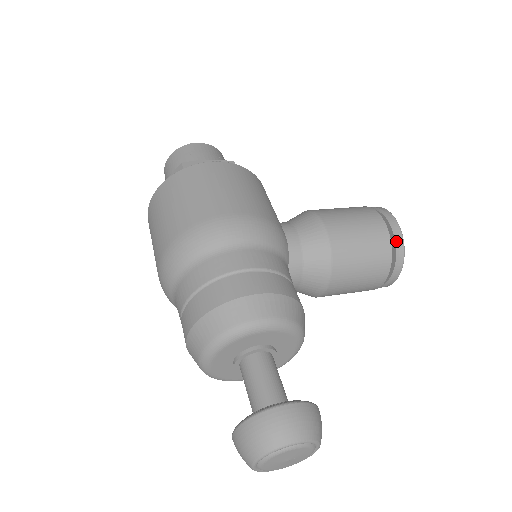
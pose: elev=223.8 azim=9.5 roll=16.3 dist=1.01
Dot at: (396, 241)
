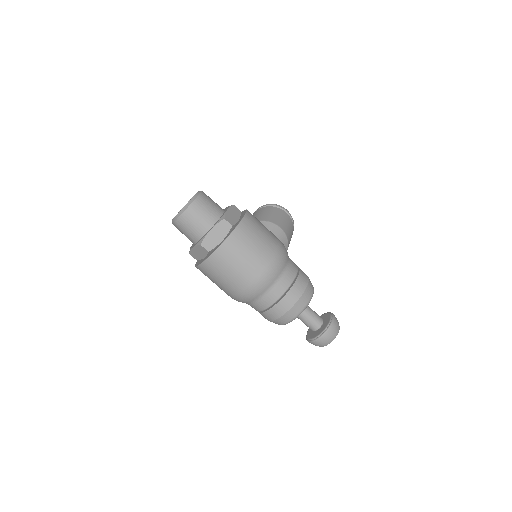
Dot at: occluded
